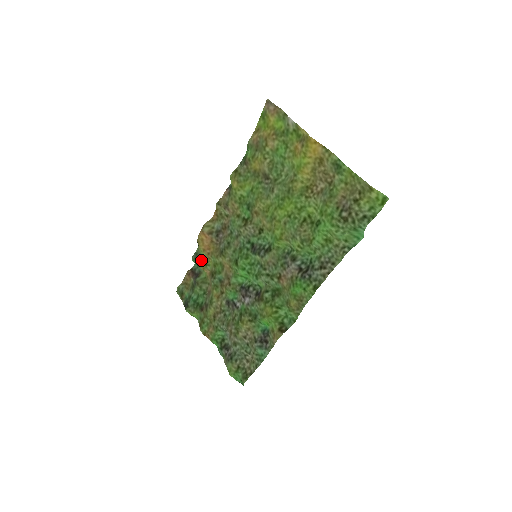
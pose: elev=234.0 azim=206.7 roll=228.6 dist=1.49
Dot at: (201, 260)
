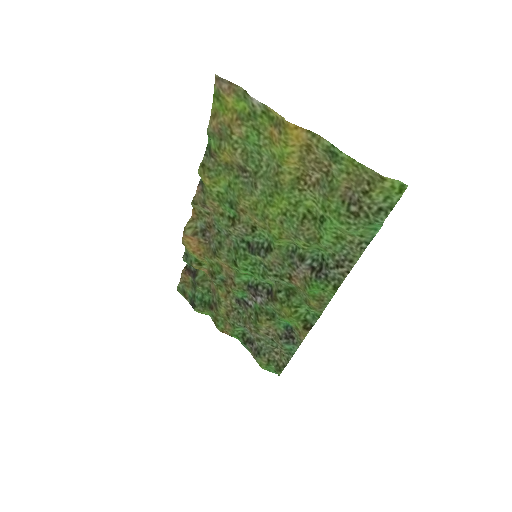
Dot at: (194, 262)
